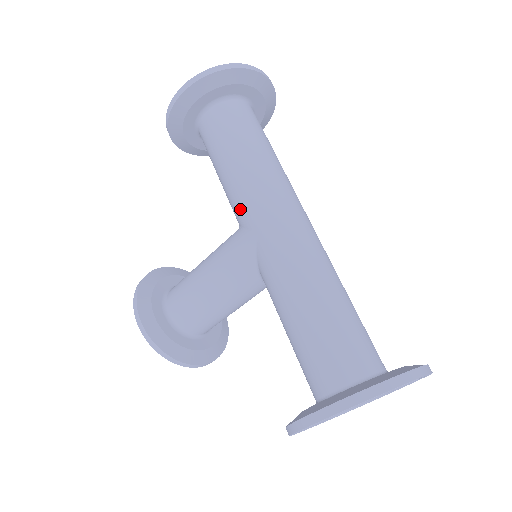
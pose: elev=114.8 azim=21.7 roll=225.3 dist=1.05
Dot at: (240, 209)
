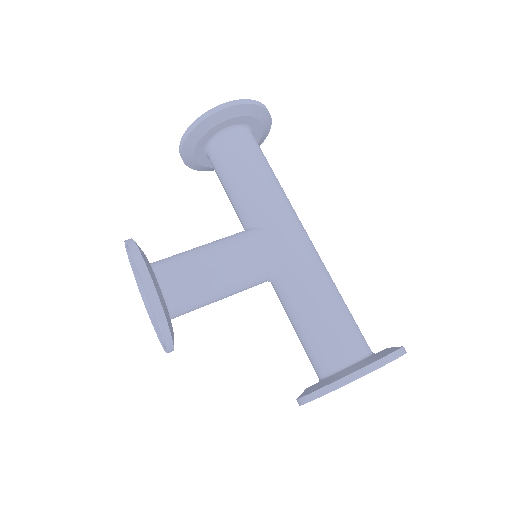
Dot at: (269, 212)
